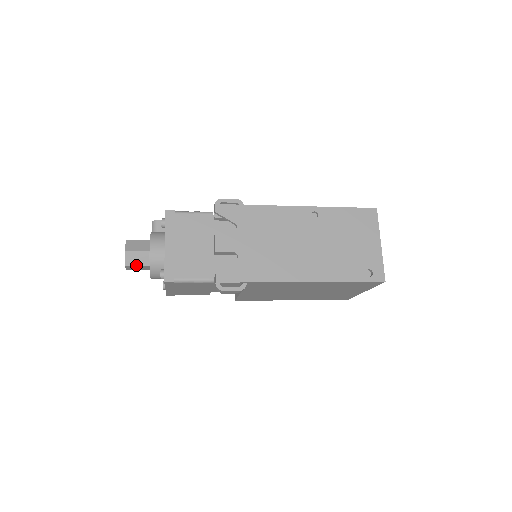
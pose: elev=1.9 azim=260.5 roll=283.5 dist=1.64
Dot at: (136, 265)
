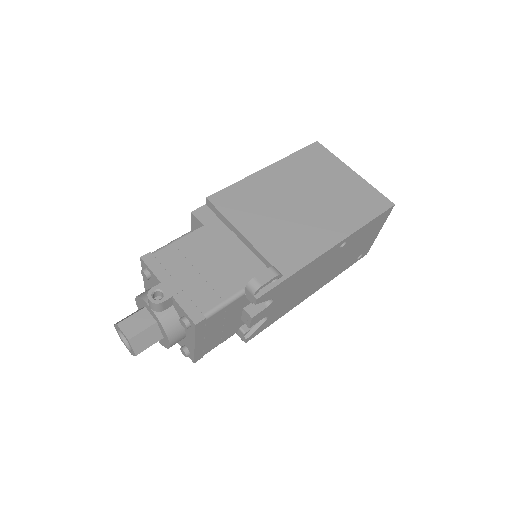
Dot at: occluded
